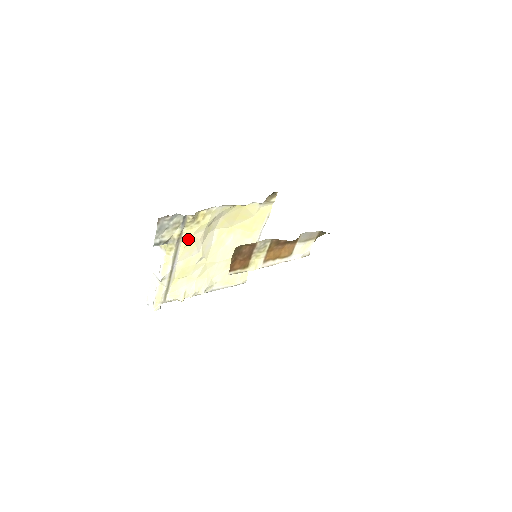
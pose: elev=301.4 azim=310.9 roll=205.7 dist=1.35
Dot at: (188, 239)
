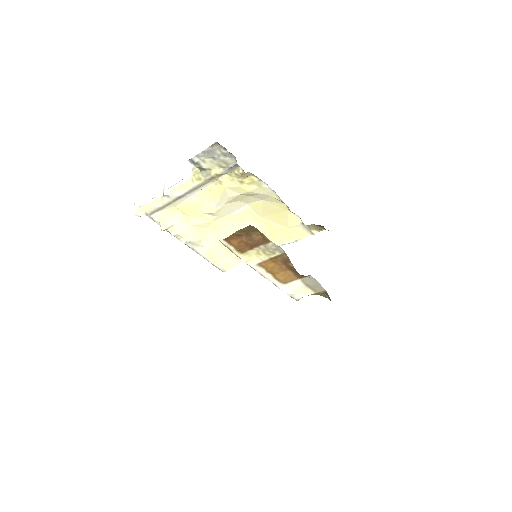
Dot at: (220, 186)
